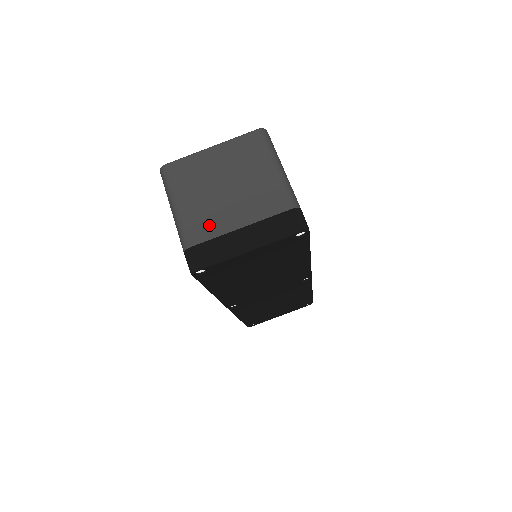
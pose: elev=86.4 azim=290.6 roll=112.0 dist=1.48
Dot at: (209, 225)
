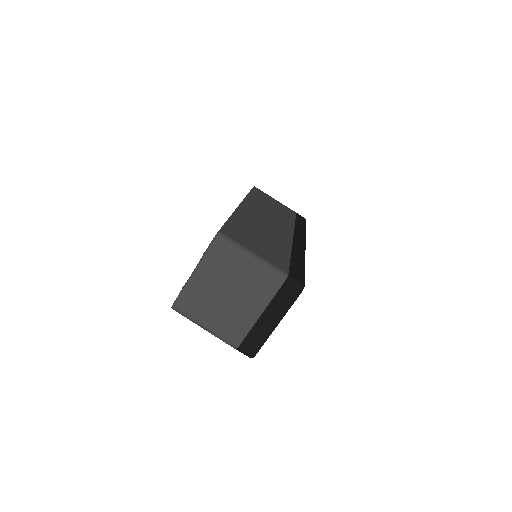
Dot at: (238, 327)
